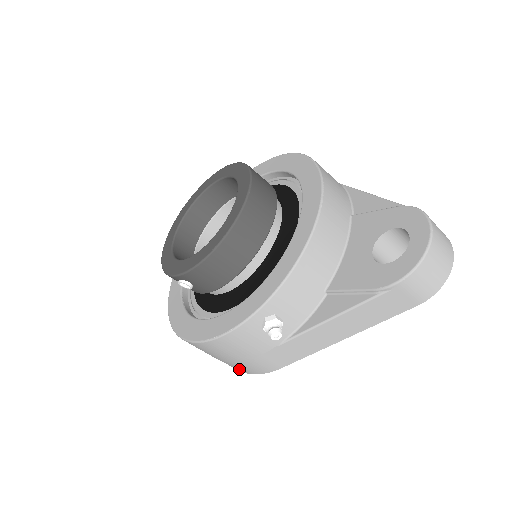
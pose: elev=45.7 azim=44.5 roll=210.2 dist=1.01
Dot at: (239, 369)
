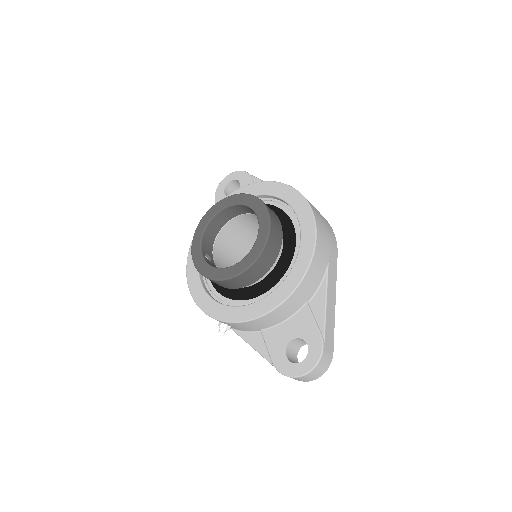
Dot at: occluded
